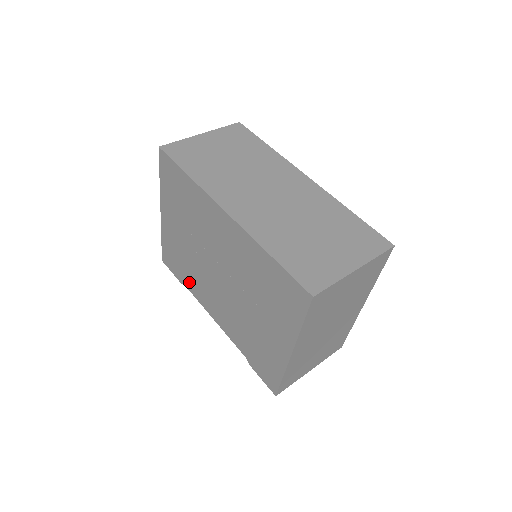
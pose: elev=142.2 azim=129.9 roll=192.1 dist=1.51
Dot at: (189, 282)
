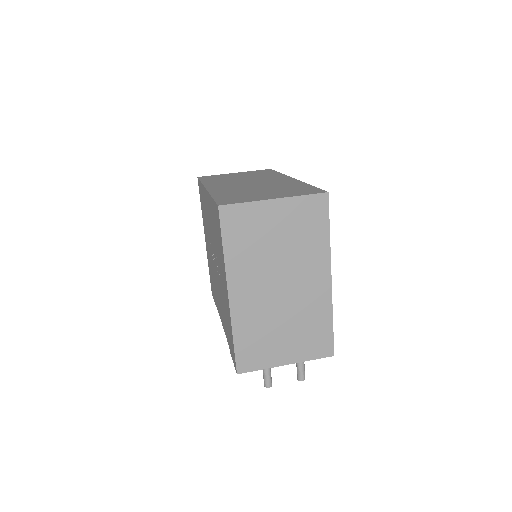
Dot at: (215, 296)
